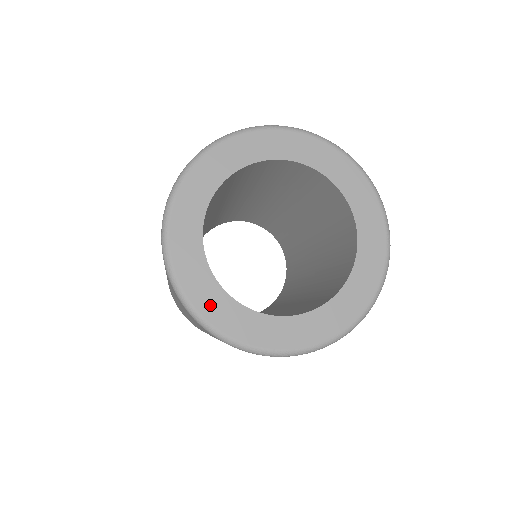
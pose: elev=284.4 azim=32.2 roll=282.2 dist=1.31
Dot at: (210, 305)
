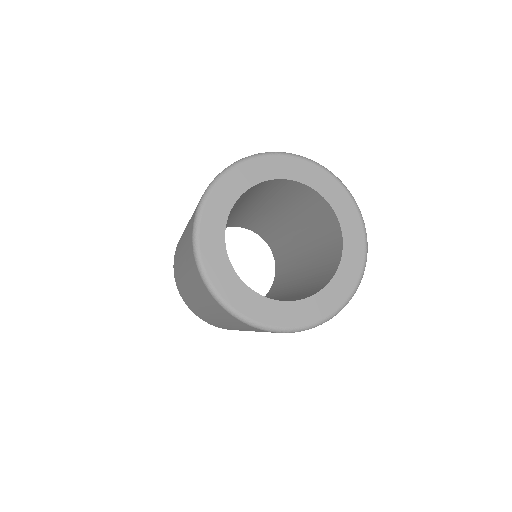
Dot at: (222, 281)
